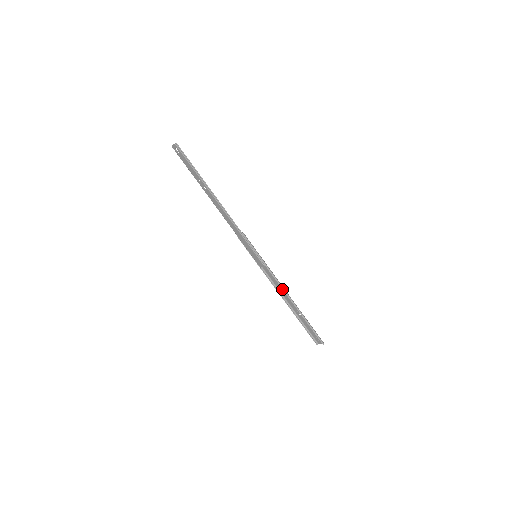
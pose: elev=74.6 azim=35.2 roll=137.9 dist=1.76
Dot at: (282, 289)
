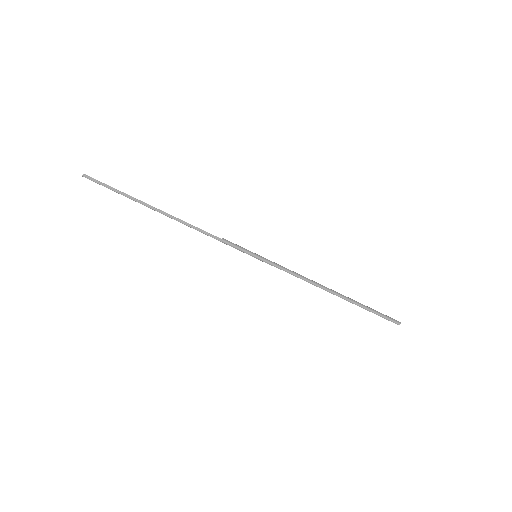
Dot at: (310, 280)
